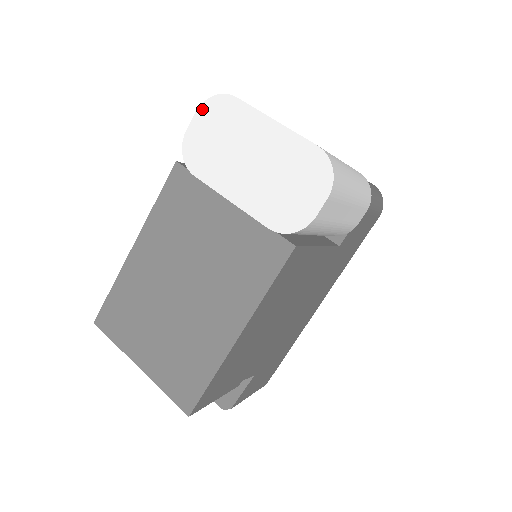
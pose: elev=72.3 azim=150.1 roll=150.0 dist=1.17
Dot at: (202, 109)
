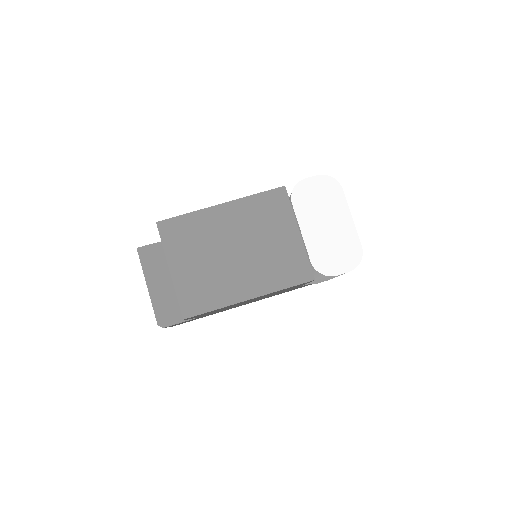
Dot at: (322, 177)
